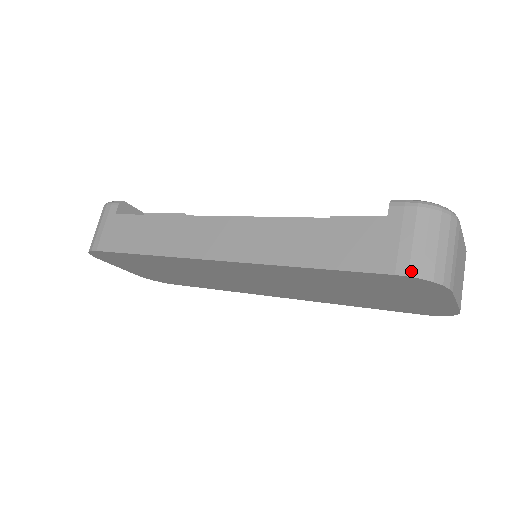
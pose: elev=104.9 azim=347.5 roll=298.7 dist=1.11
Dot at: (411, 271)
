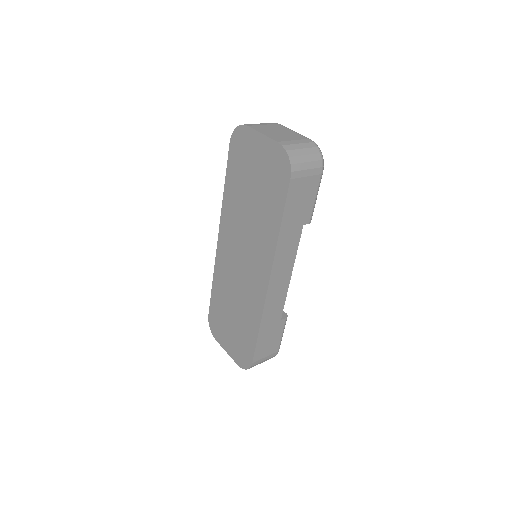
Dot at: occluded
